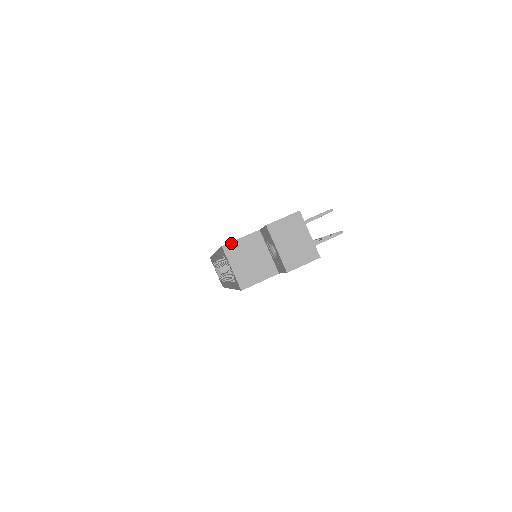
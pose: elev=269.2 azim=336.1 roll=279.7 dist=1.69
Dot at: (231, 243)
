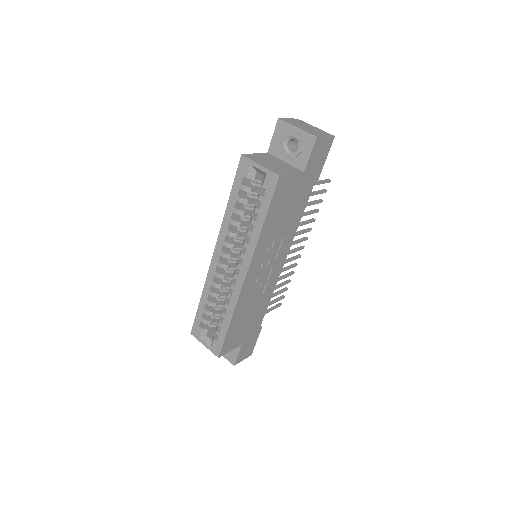
Dot at: (248, 154)
